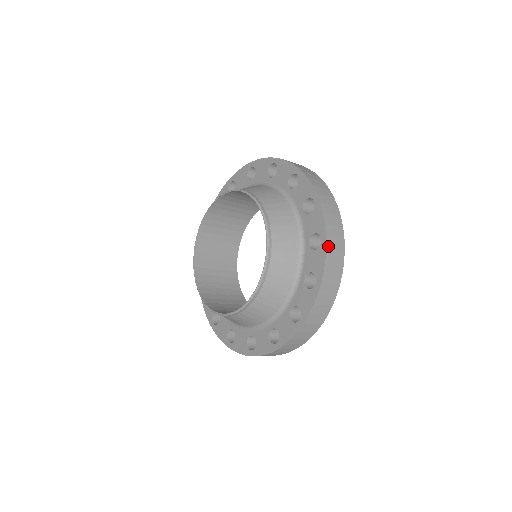
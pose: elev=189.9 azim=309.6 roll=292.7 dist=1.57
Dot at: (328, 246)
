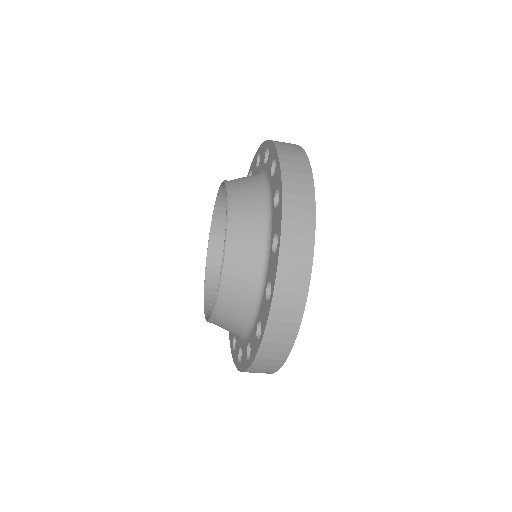
Dot at: (274, 306)
